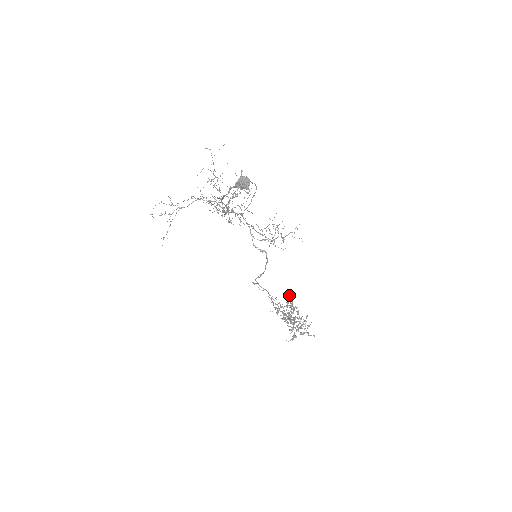
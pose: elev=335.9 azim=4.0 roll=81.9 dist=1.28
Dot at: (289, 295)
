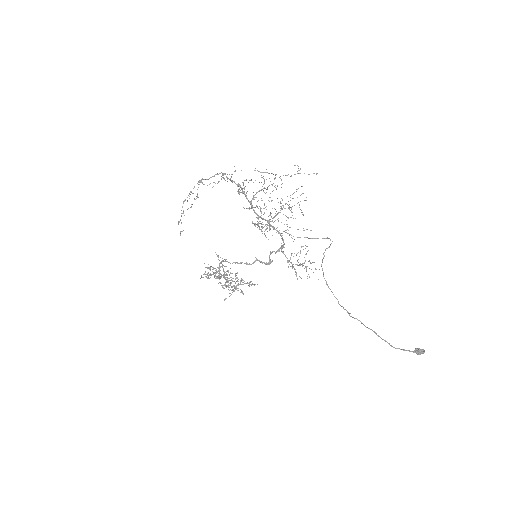
Dot at: occluded
